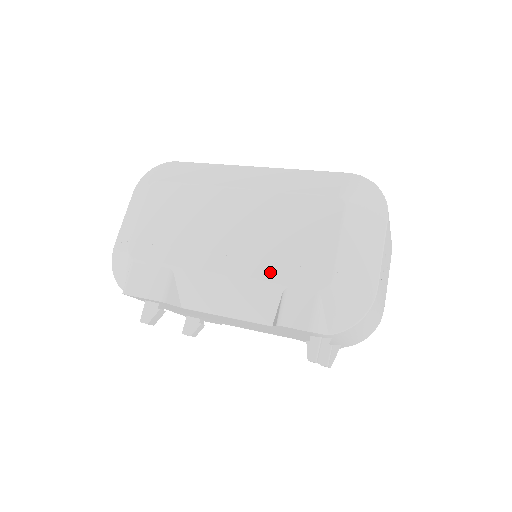
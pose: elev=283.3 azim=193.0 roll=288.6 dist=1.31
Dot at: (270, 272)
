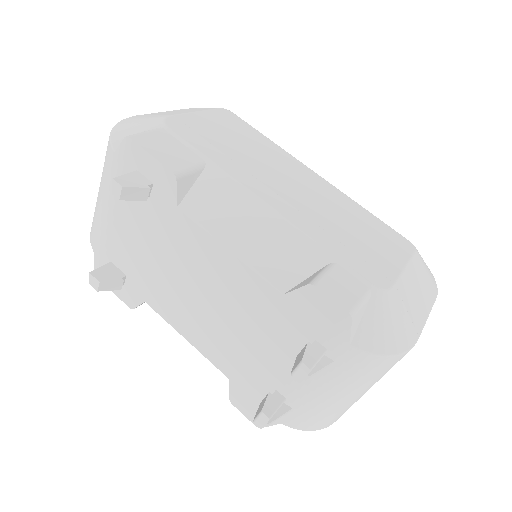
Dot at: (324, 238)
